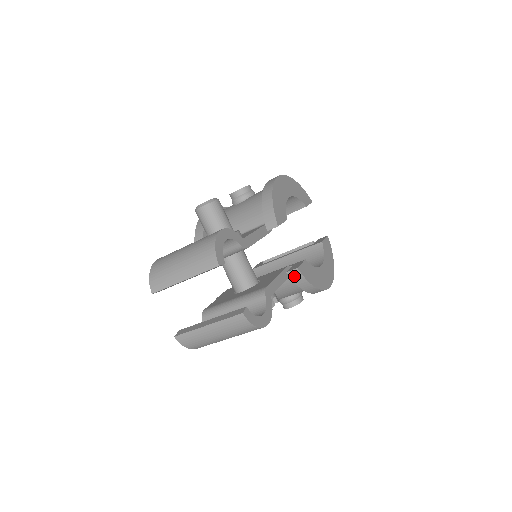
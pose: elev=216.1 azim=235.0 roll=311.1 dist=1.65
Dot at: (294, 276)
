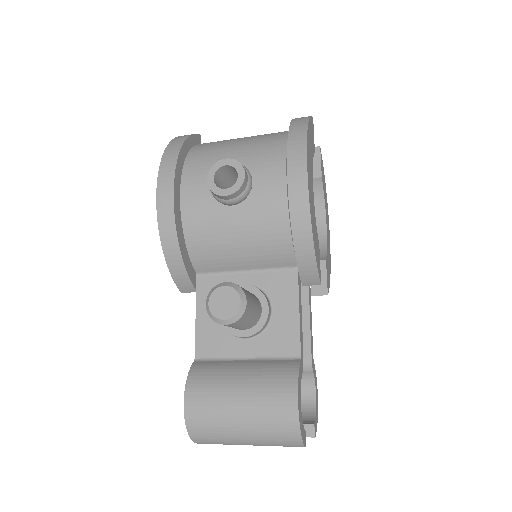
Dot at: occluded
